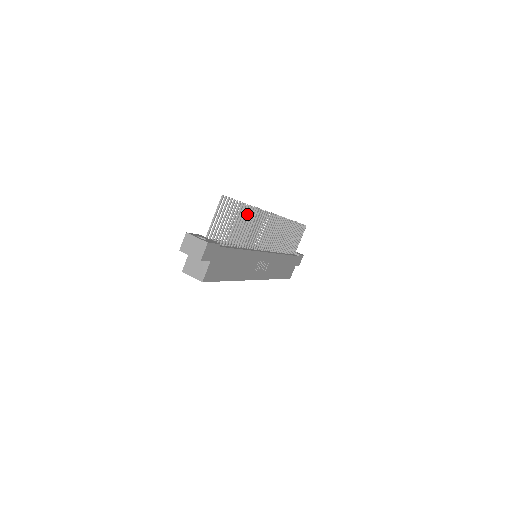
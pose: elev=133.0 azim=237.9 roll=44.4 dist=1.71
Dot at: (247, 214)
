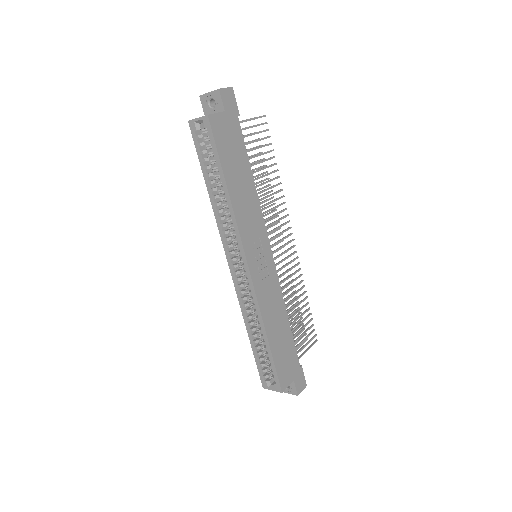
Dot at: (269, 158)
